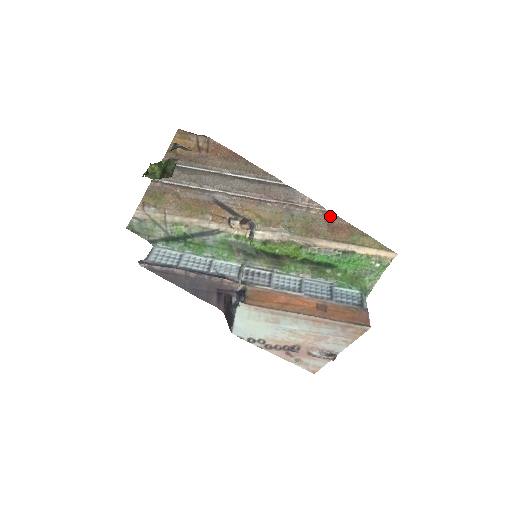
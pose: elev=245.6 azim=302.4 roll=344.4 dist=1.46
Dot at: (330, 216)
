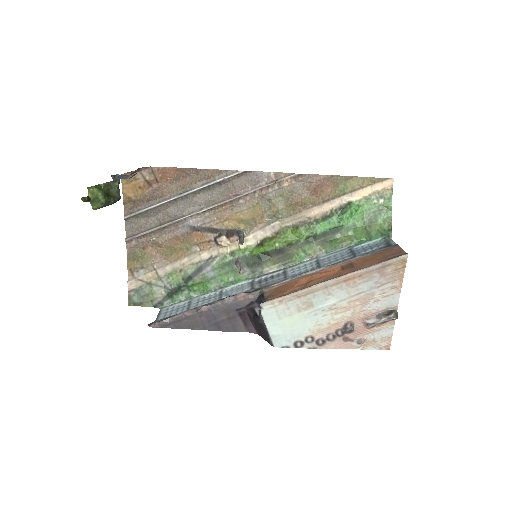
Dot at: (304, 179)
